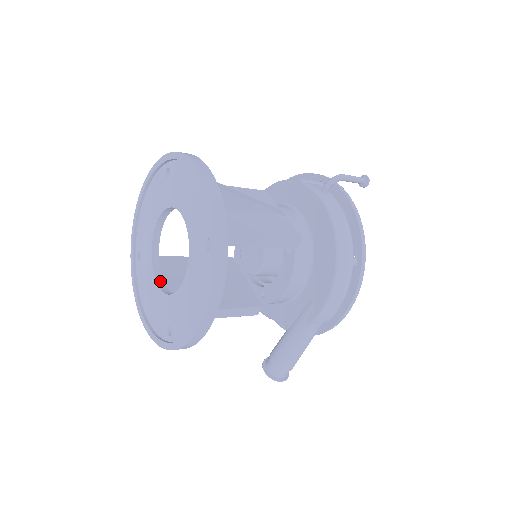
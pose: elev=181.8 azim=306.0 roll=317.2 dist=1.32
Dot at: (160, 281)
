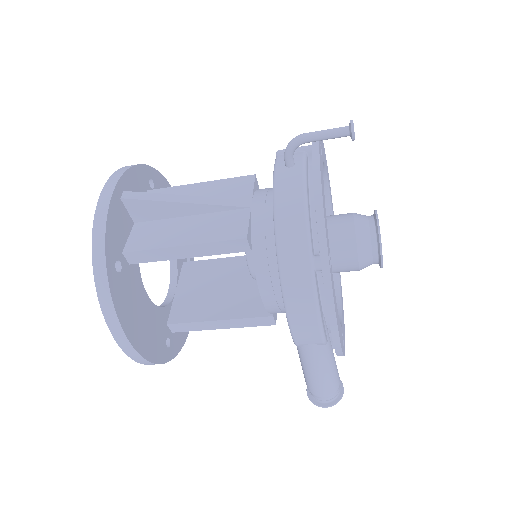
Dot at: (172, 290)
